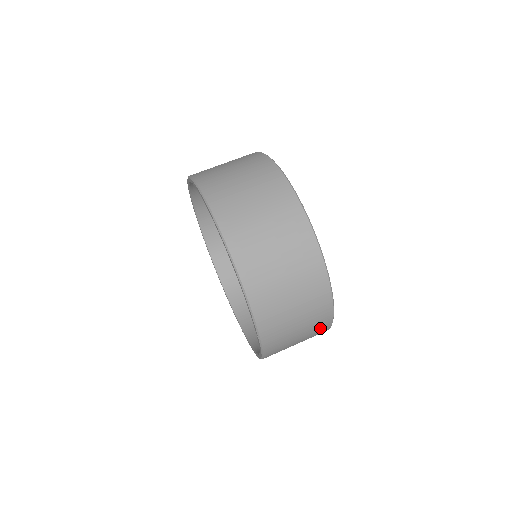
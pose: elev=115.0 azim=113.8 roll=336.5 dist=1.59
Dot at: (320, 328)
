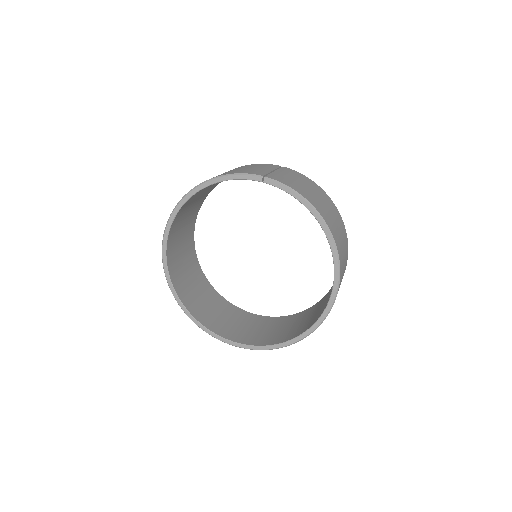
Dot at: (303, 178)
